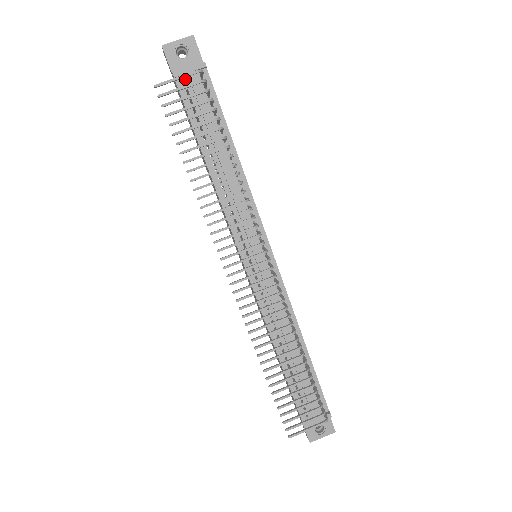
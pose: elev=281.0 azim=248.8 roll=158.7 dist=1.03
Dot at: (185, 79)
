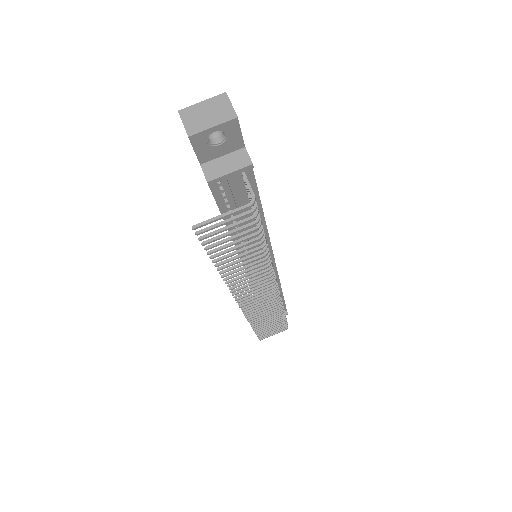
Dot at: (220, 178)
